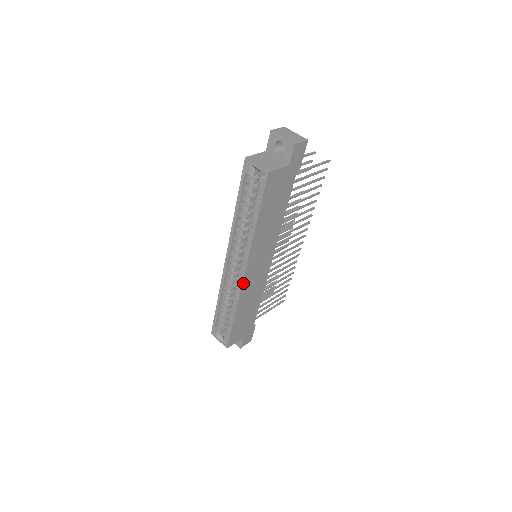
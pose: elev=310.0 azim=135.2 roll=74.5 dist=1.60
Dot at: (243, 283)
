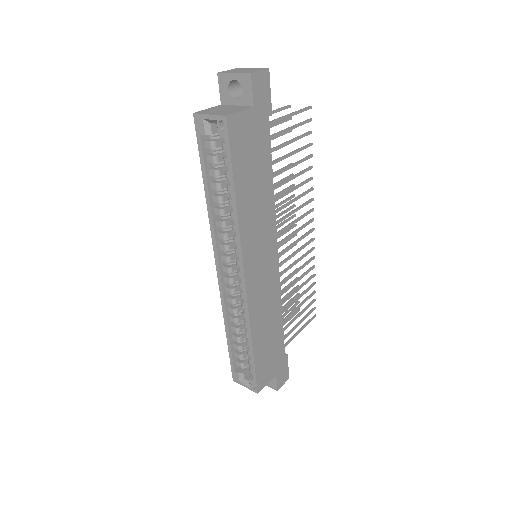
Dot at: (247, 293)
